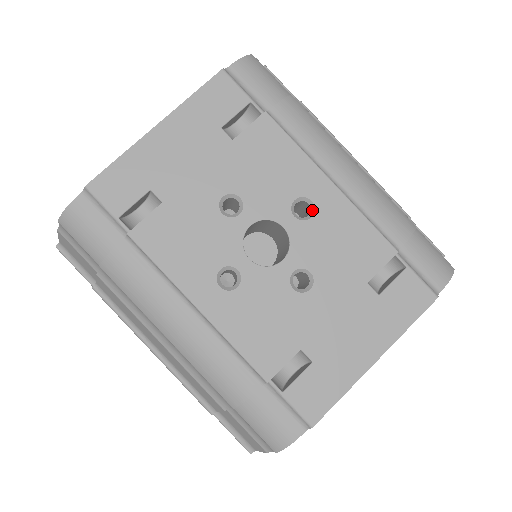
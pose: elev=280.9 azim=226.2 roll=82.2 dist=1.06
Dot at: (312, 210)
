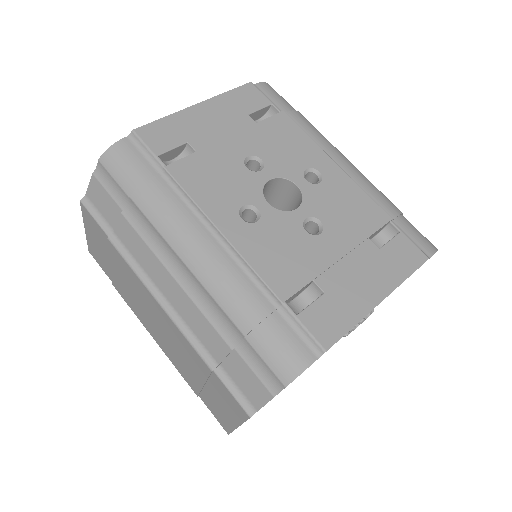
Dot at: (320, 179)
